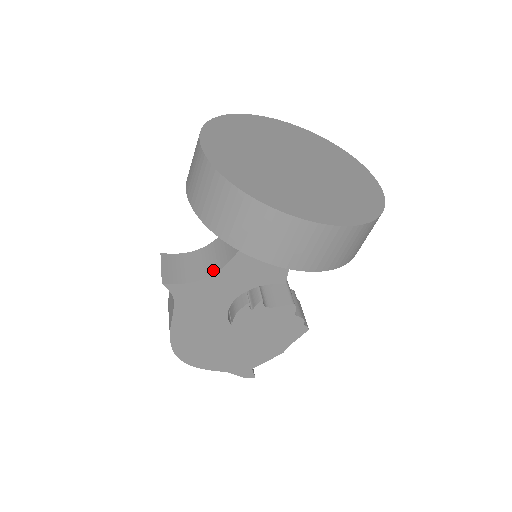
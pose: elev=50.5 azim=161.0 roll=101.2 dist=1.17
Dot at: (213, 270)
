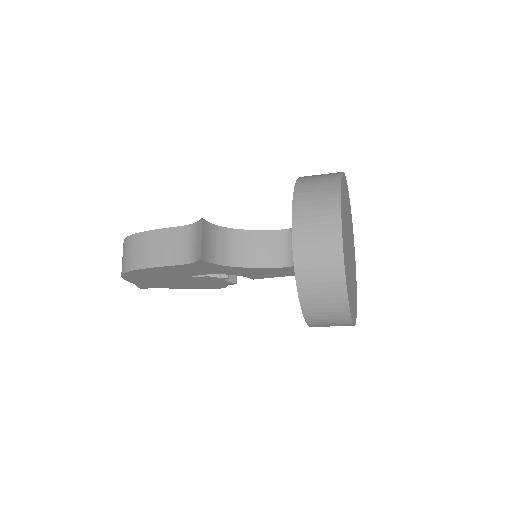
Dot at: (235, 263)
